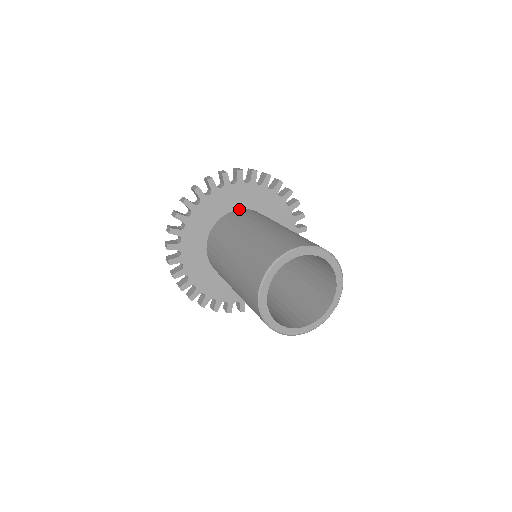
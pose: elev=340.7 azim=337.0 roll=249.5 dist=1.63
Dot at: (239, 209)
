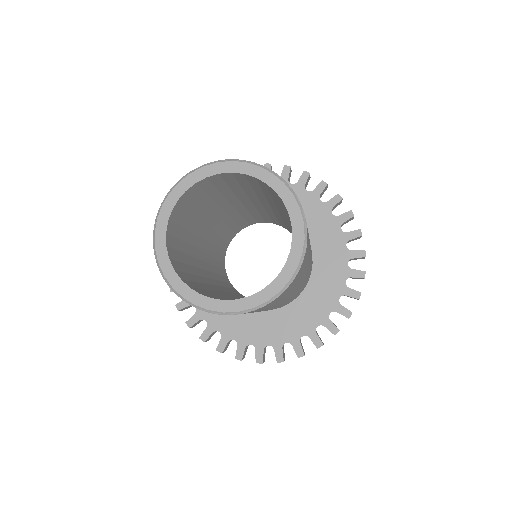
Dot at: occluded
